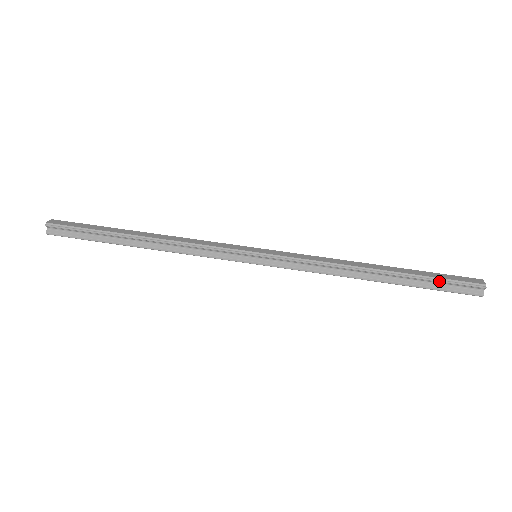
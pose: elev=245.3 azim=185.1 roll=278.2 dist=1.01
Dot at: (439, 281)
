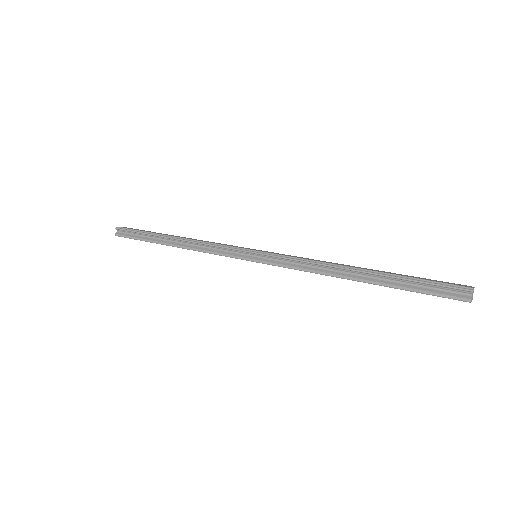
Dot at: (420, 282)
